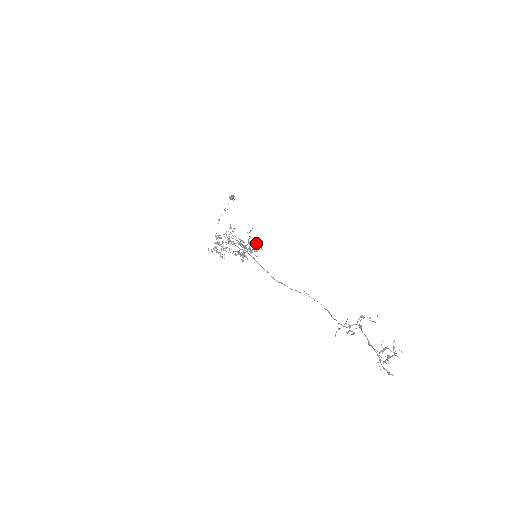
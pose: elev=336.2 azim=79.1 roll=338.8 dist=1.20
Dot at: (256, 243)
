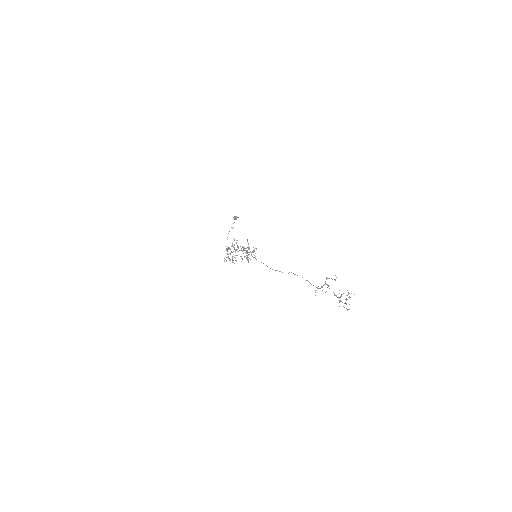
Dot at: occluded
